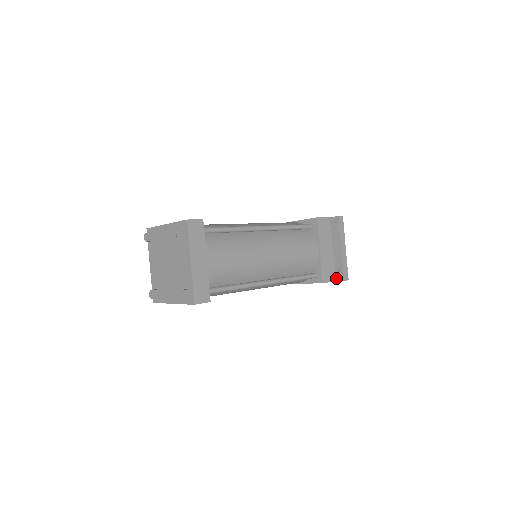
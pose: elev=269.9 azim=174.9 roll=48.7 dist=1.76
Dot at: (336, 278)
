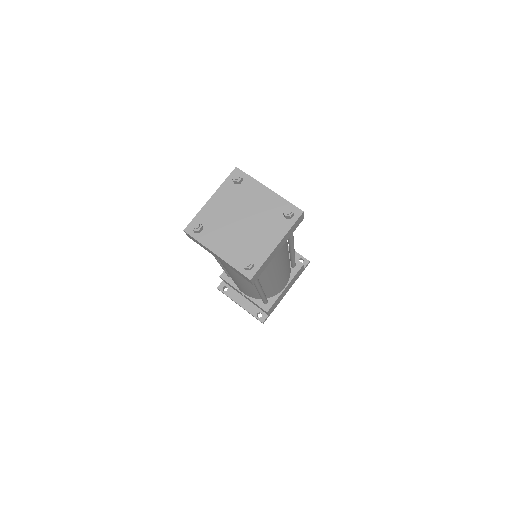
Dot at: occluded
